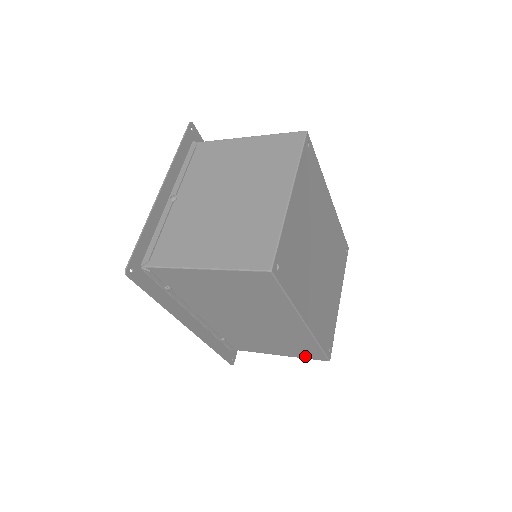
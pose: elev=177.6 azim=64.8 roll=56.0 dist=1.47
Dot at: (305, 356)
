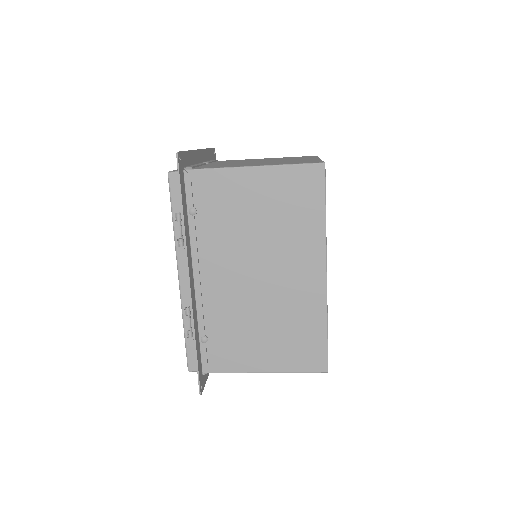
Dot at: (300, 365)
